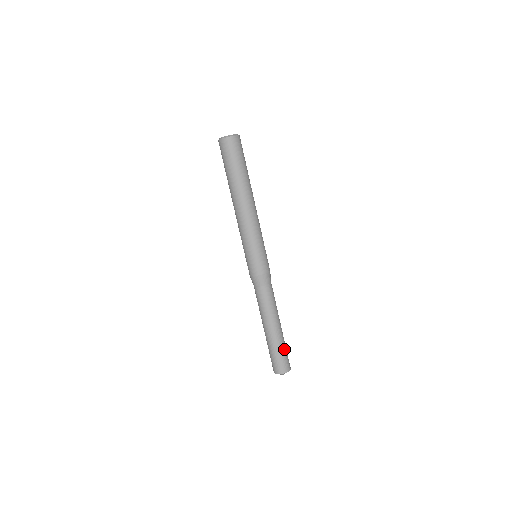
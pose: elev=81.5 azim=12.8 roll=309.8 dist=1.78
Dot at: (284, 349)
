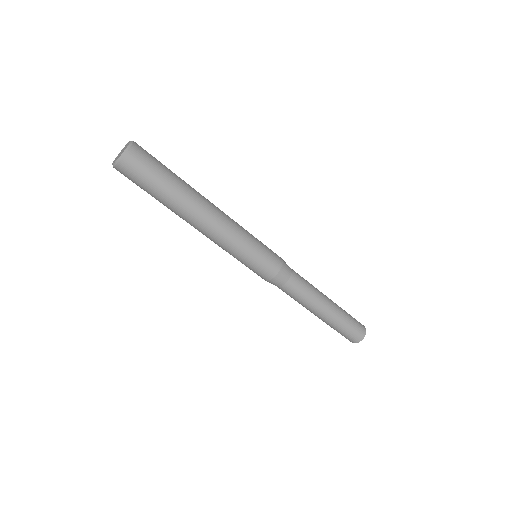
Dot at: (343, 327)
